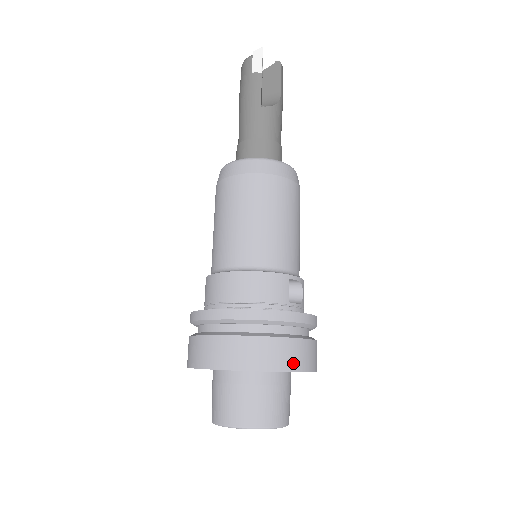
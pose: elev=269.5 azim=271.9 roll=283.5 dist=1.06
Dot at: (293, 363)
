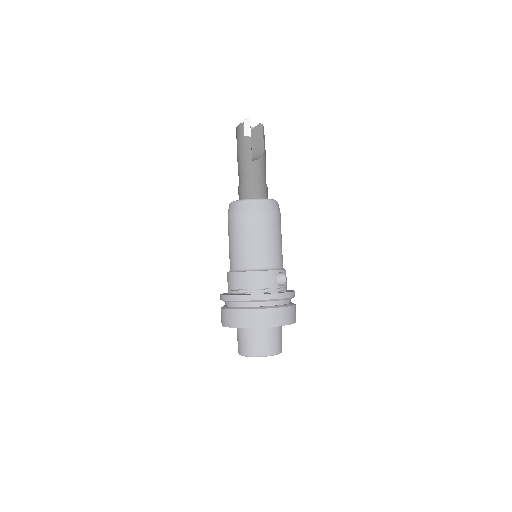
Dot at: (282, 321)
